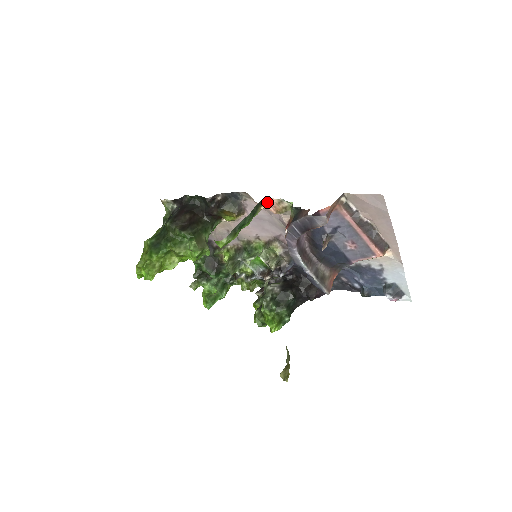
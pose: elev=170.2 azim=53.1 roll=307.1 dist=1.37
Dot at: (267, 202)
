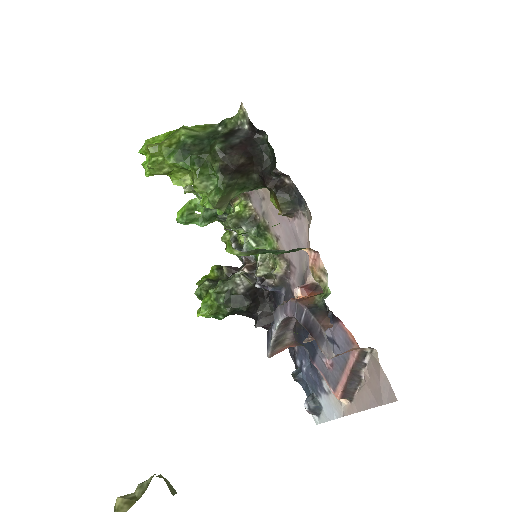
Dot at: (315, 253)
